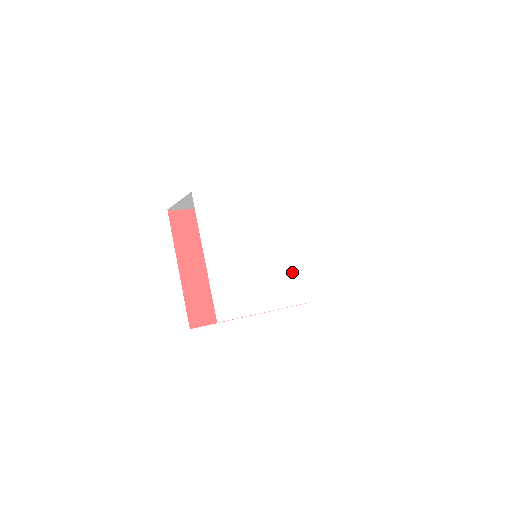
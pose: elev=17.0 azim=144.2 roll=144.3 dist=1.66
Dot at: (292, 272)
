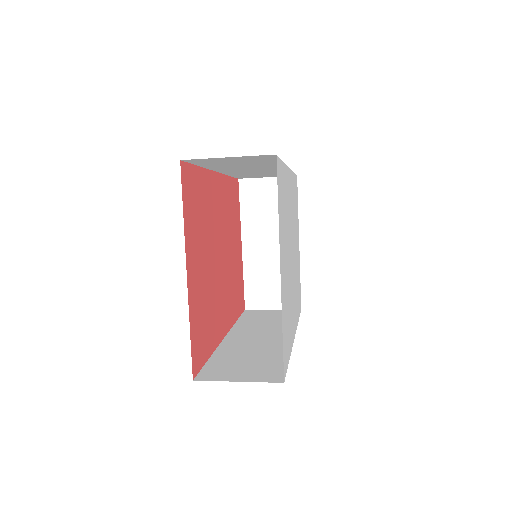
Dot at: (295, 285)
